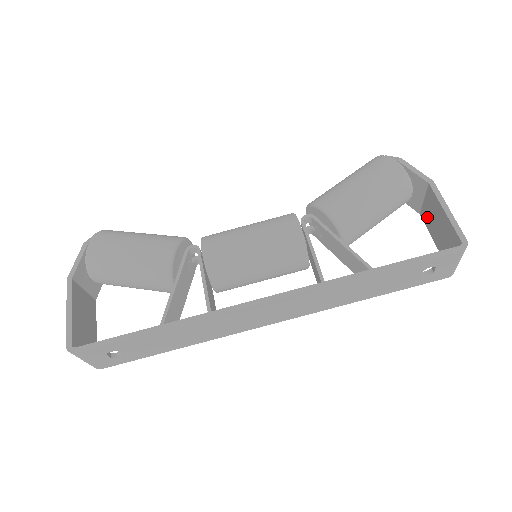
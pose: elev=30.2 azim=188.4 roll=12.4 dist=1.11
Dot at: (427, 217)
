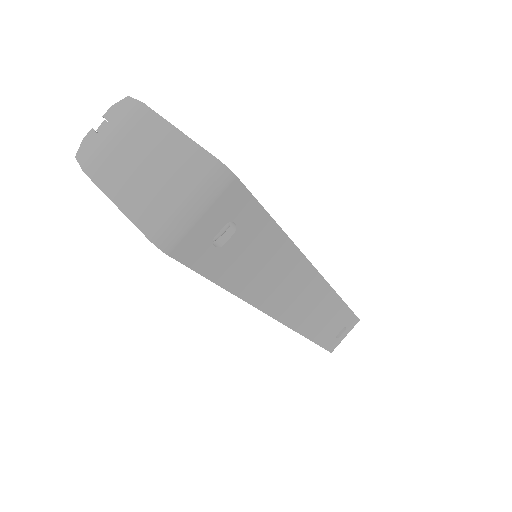
Dot at: occluded
